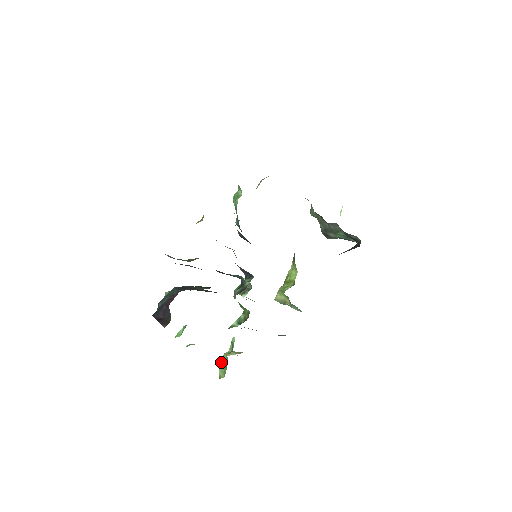
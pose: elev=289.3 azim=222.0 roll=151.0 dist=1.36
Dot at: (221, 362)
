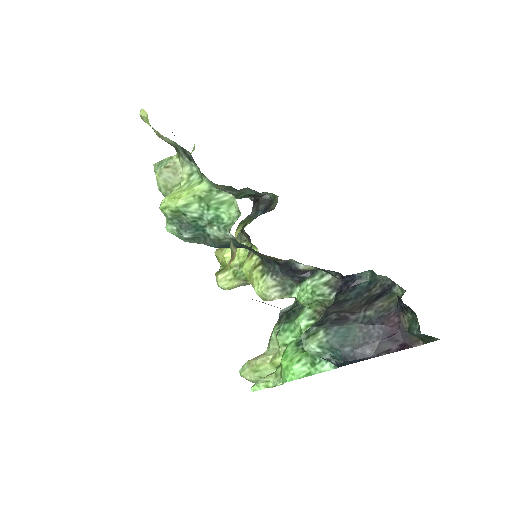
Dot at: (260, 375)
